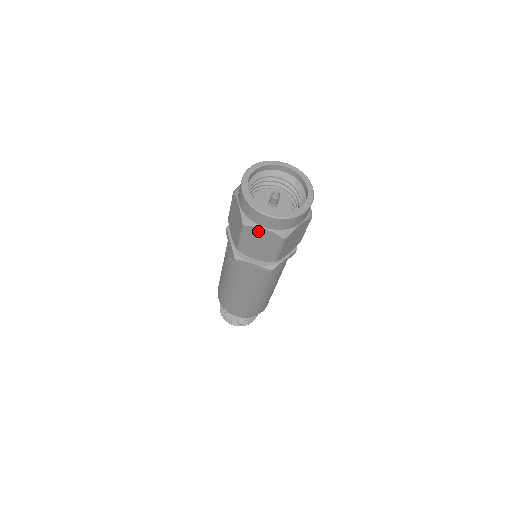
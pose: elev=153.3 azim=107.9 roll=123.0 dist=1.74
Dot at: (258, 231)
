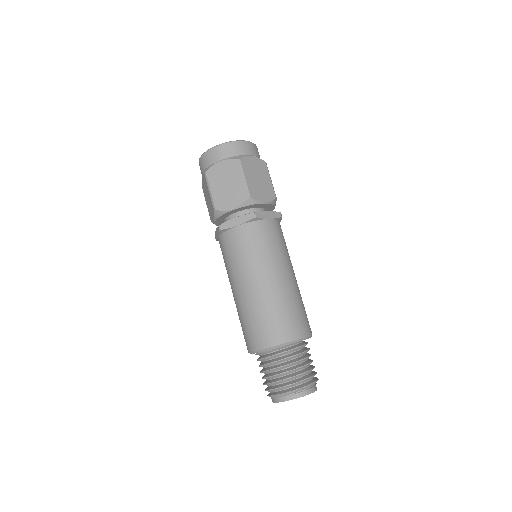
Dot at: (249, 161)
